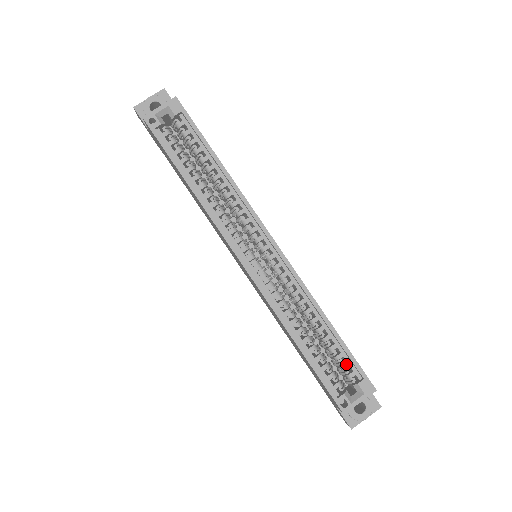
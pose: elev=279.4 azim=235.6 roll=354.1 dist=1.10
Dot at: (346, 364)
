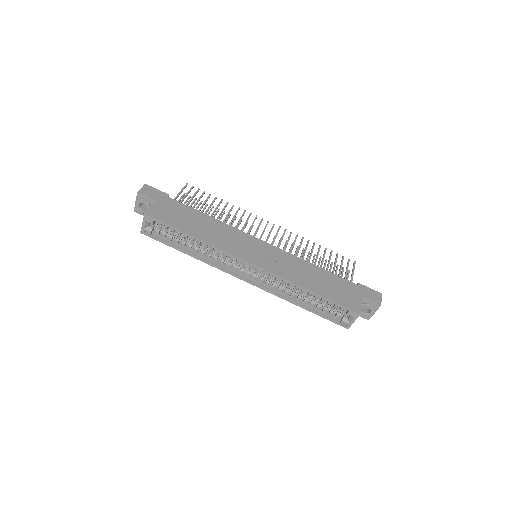
Dot at: (335, 306)
